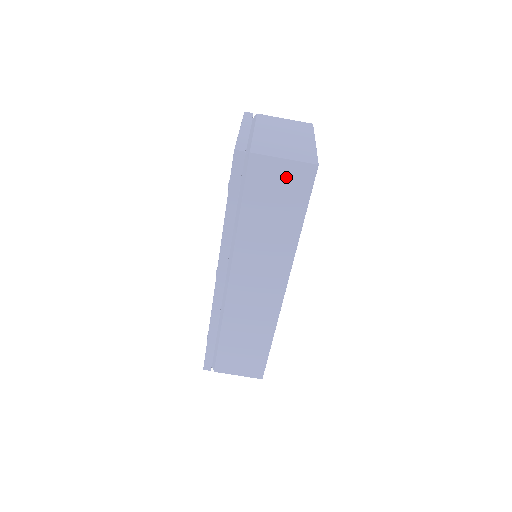
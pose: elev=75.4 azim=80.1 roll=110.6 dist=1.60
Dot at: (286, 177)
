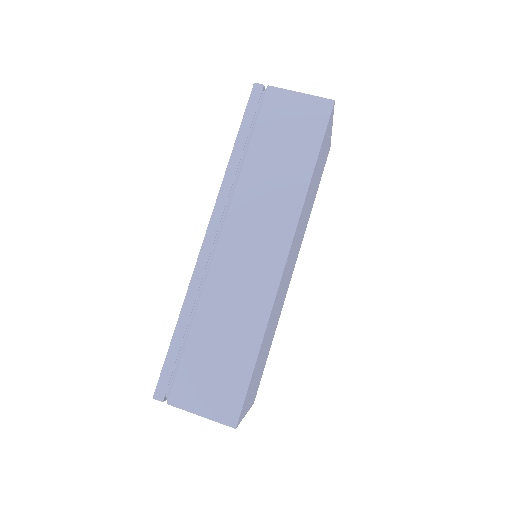
Dot at: (301, 111)
